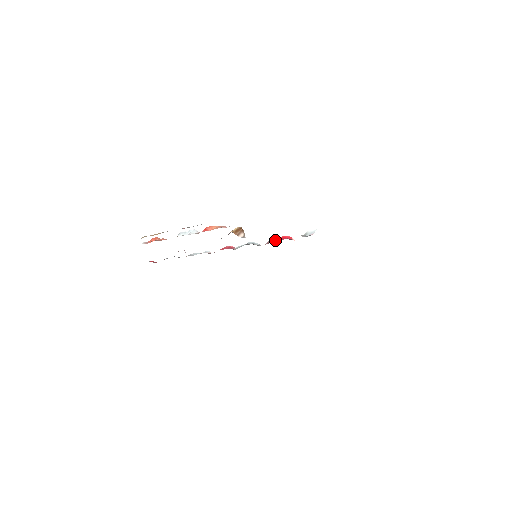
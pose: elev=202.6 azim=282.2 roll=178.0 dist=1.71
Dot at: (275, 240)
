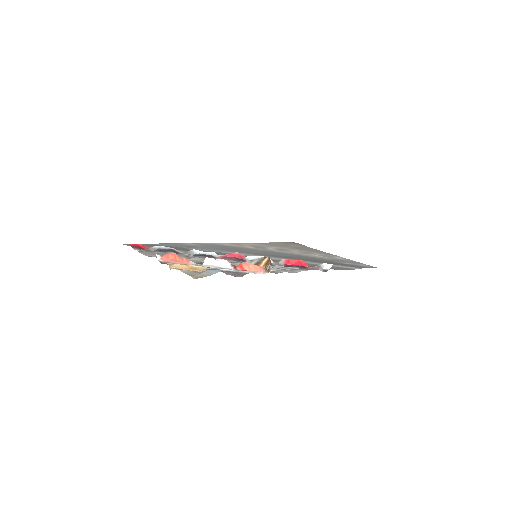
Dot at: (290, 262)
